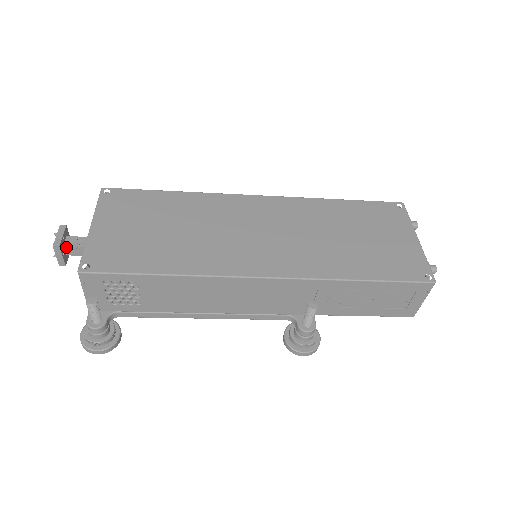
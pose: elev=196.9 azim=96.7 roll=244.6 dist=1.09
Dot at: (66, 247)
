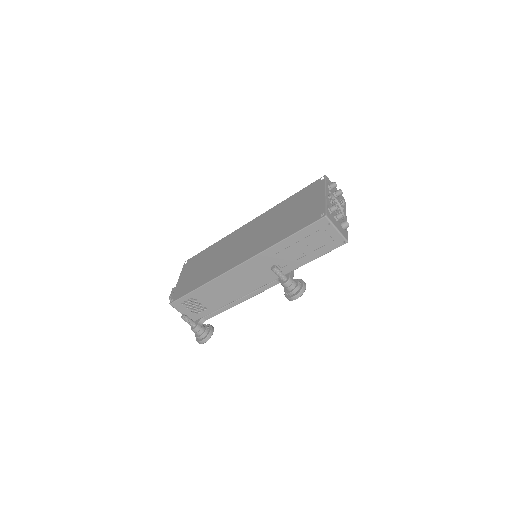
Dot at: occluded
